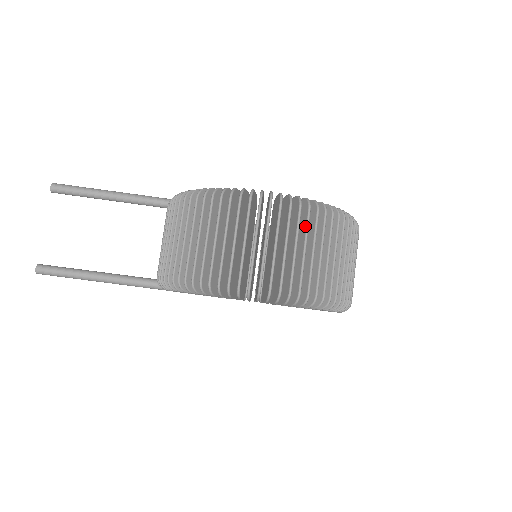
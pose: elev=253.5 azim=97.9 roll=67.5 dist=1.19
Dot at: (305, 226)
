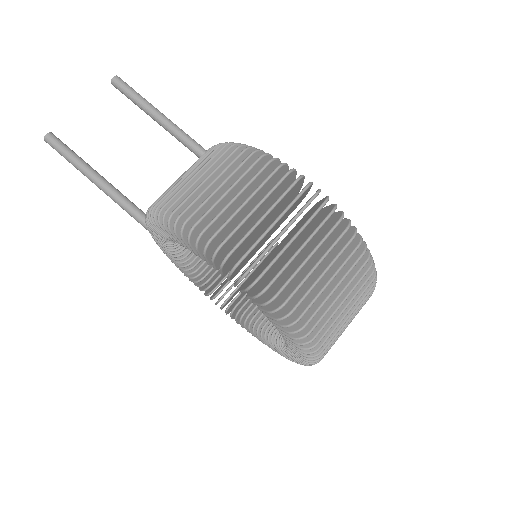
Dot at: (325, 234)
